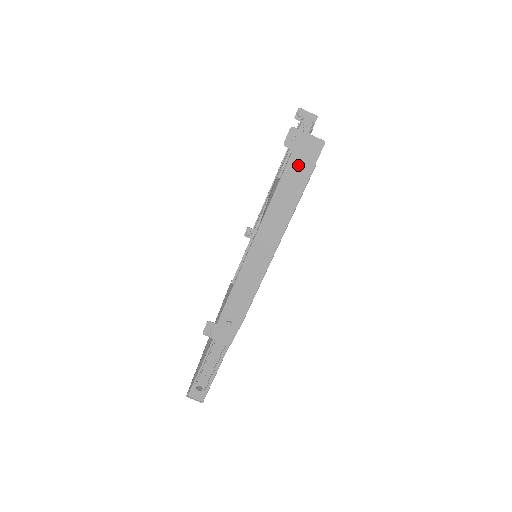
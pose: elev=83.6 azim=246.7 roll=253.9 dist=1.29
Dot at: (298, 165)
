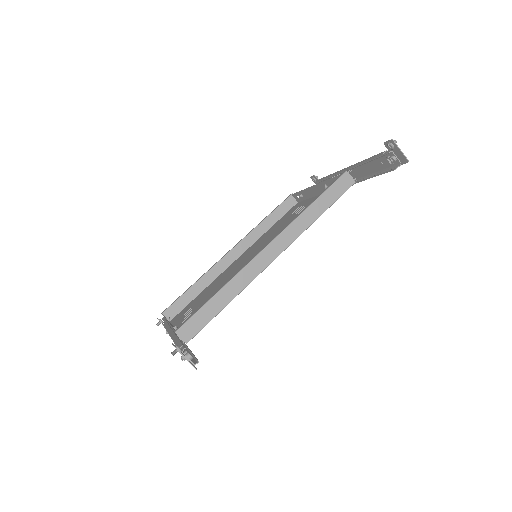
Dot at: (181, 357)
